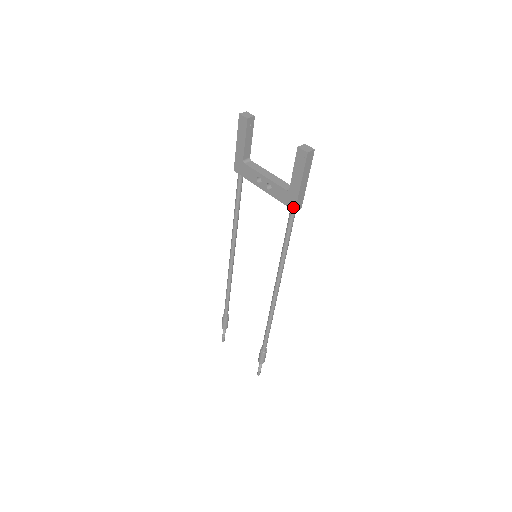
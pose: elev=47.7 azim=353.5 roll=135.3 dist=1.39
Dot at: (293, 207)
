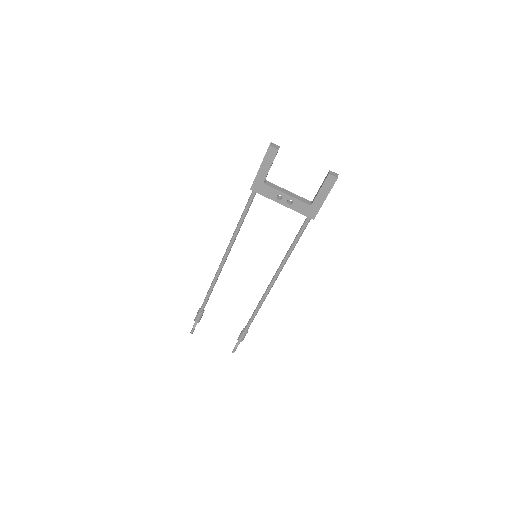
Dot at: (313, 217)
